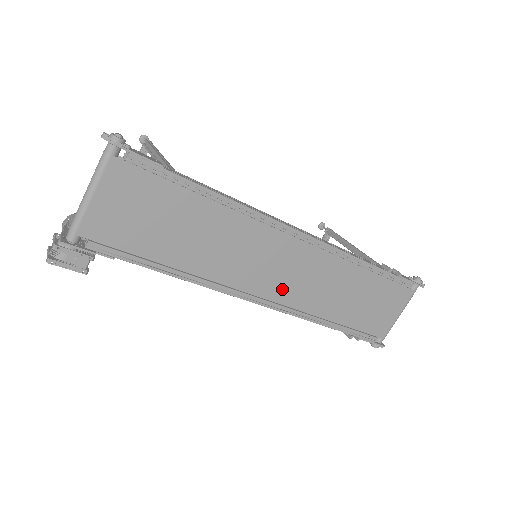
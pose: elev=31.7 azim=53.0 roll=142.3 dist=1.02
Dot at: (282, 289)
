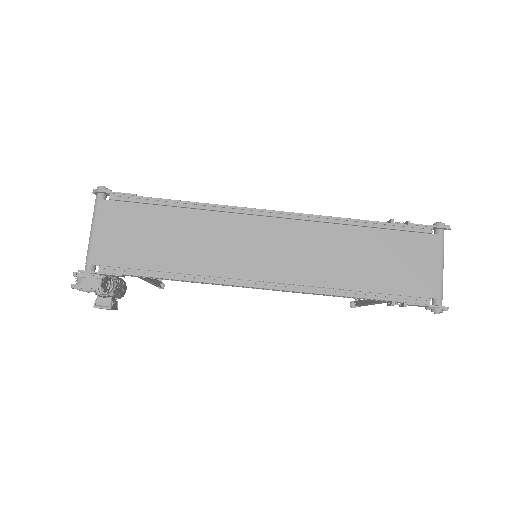
Dot at: (283, 268)
